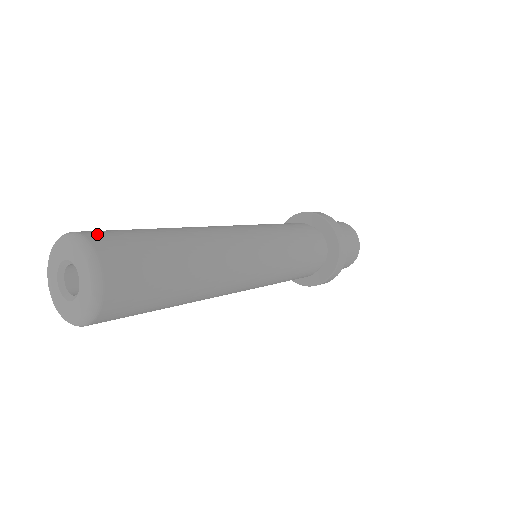
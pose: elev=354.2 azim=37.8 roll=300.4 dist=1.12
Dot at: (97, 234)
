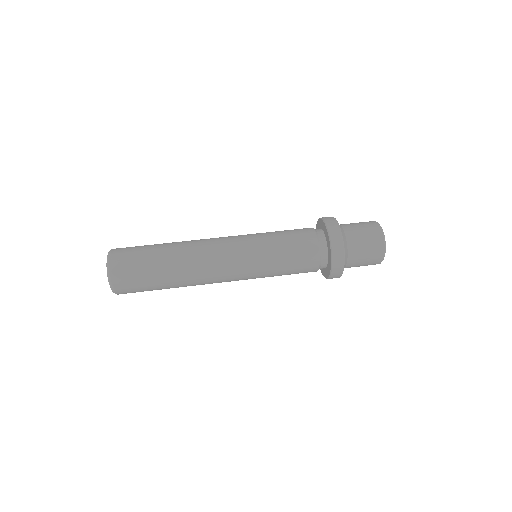
Dot at: (118, 269)
